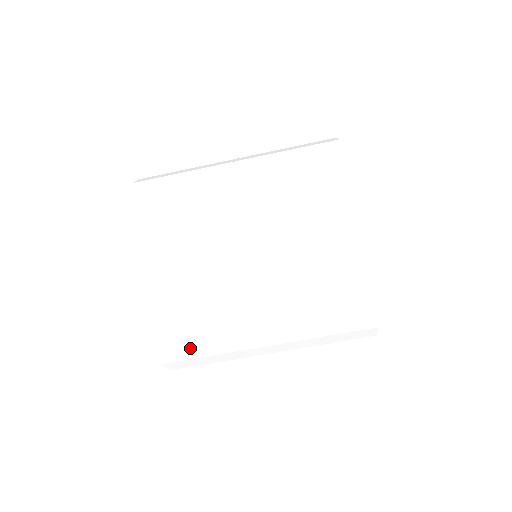
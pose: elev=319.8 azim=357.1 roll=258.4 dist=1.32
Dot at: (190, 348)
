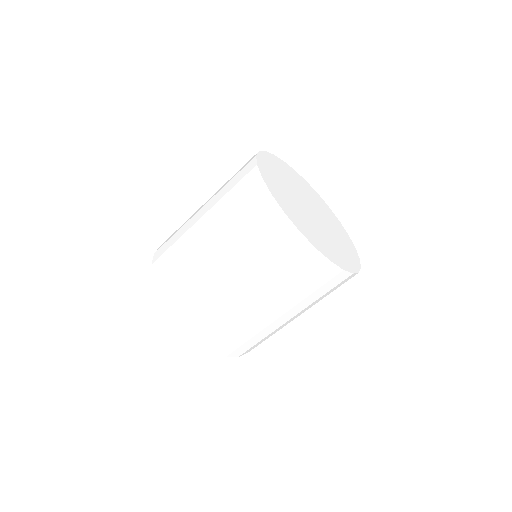
Dot at: occluded
